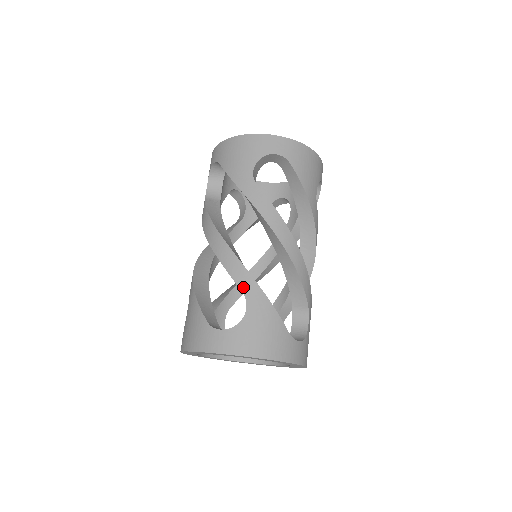
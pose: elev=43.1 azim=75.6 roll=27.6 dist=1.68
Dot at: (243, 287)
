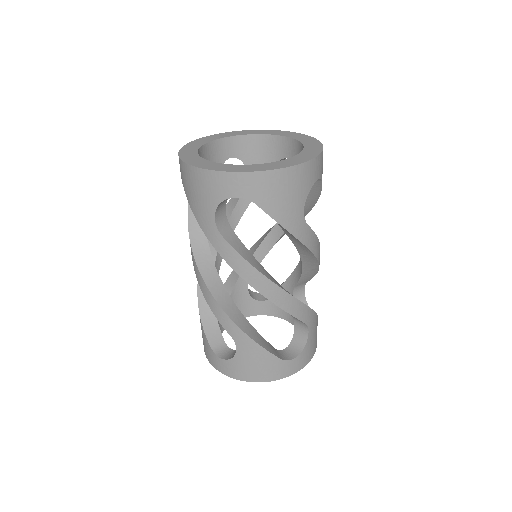
Dot at: (230, 332)
